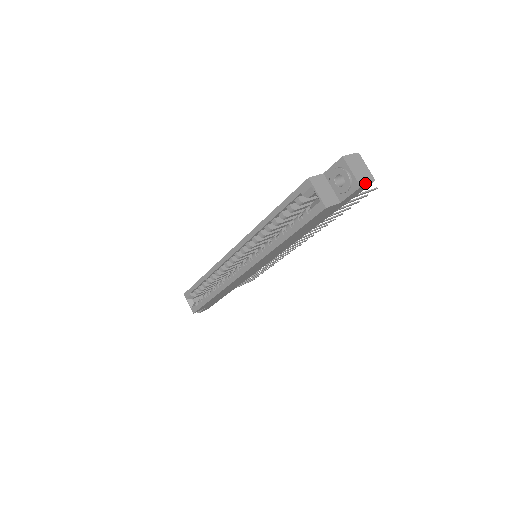
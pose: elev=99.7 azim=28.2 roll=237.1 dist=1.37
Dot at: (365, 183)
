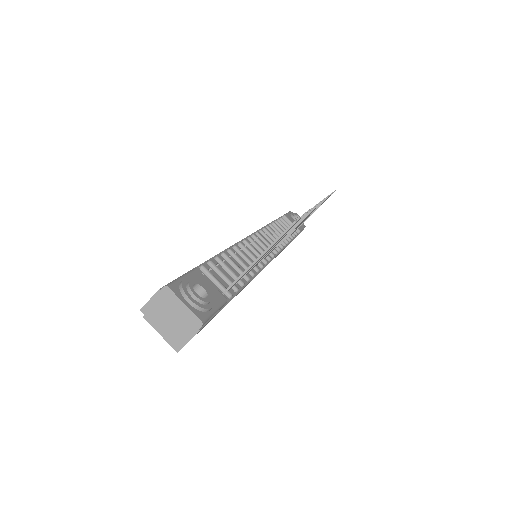
Dot at: (185, 339)
